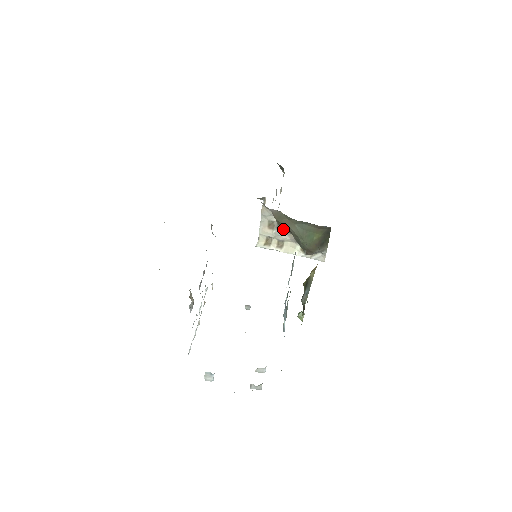
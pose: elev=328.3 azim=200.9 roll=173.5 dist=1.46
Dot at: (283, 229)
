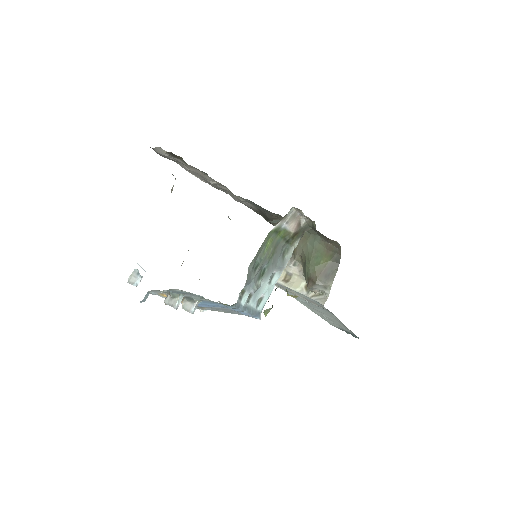
Dot at: (296, 255)
